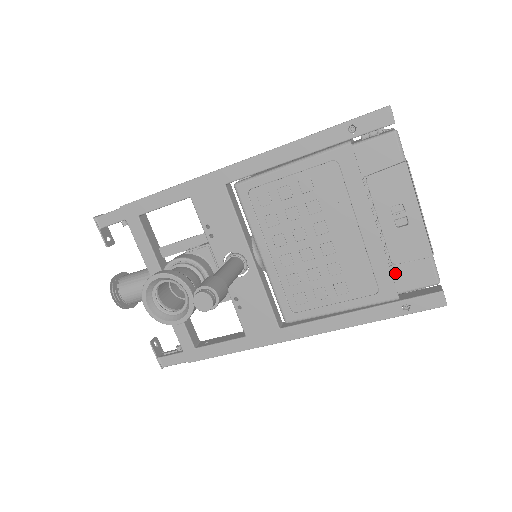
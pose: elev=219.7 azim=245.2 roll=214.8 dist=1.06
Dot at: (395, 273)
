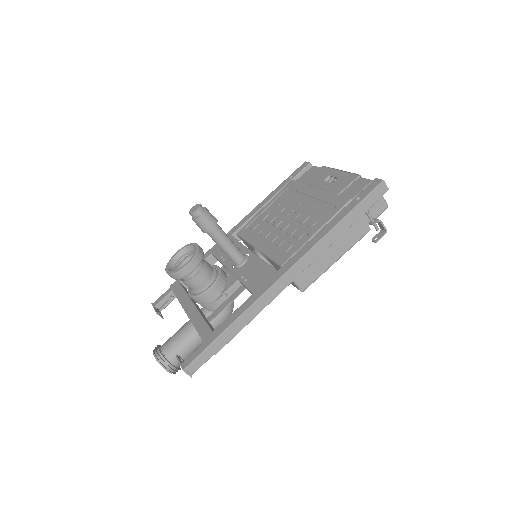
Dot at: occluded
